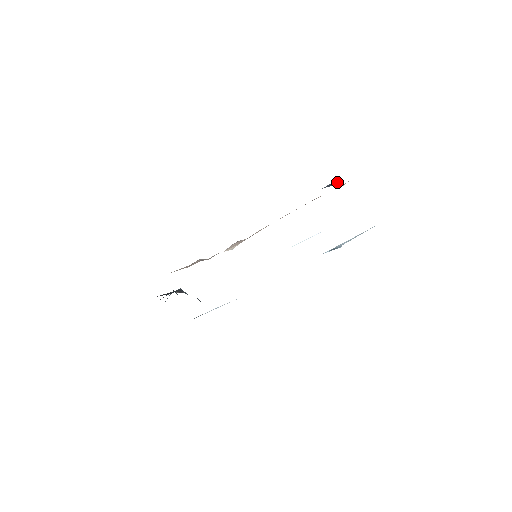
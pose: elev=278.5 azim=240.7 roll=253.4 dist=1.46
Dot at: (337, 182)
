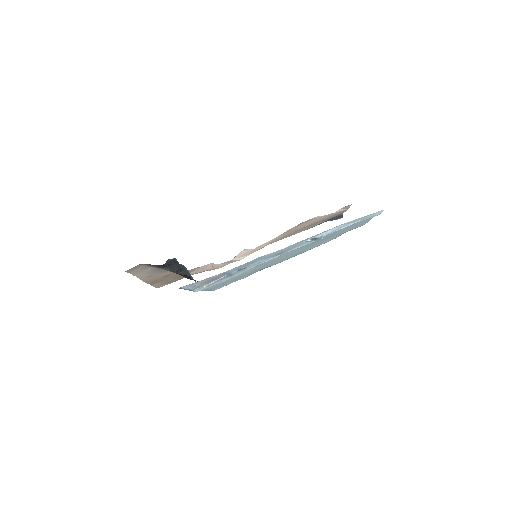
Dot at: (341, 217)
